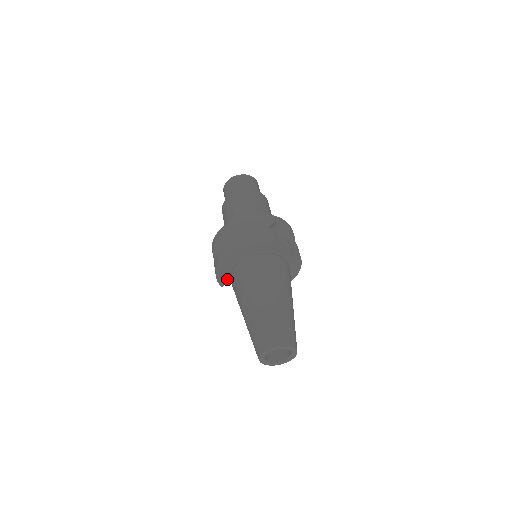
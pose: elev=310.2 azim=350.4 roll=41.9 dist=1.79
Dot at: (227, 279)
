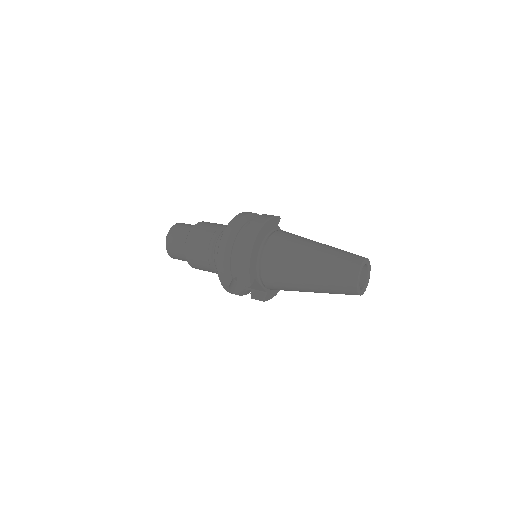
Dot at: (254, 273)
